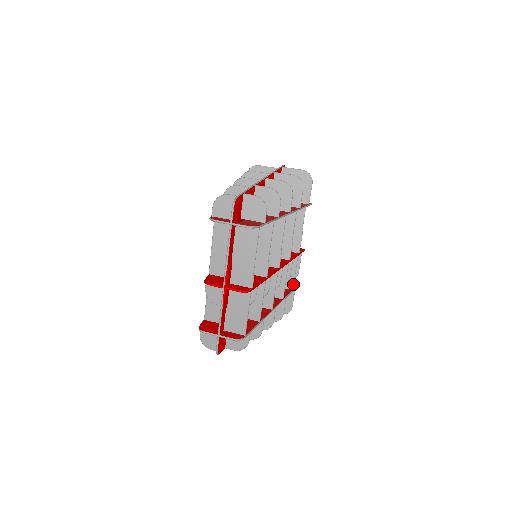
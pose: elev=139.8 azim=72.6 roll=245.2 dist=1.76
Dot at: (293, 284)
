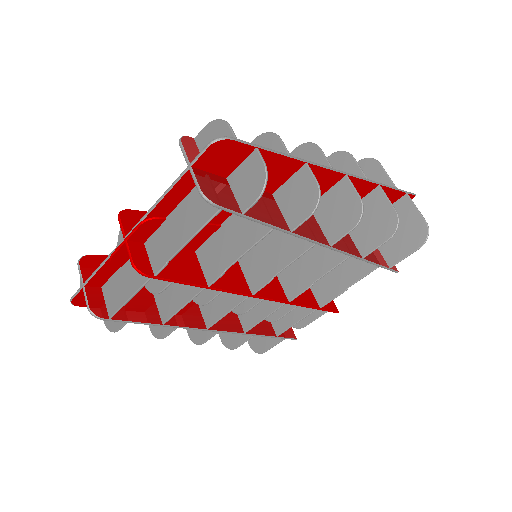
Dot at: (283, 331)
